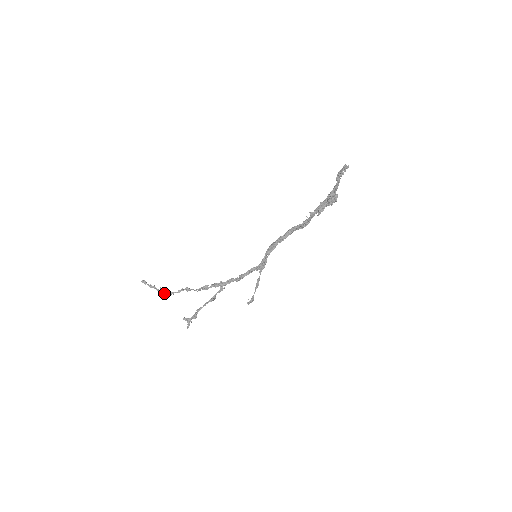
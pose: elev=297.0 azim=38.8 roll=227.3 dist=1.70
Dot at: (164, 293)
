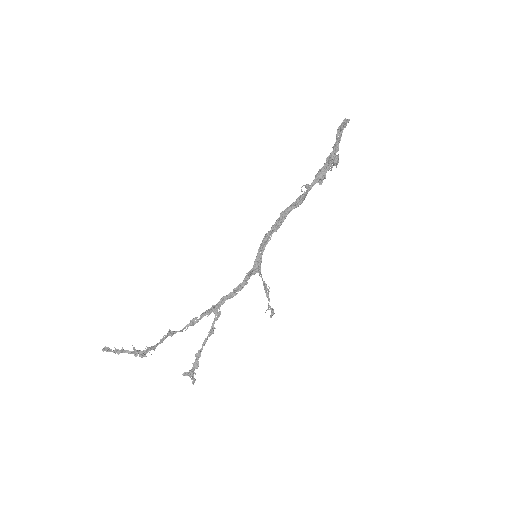
Dot at: (143, 352)
